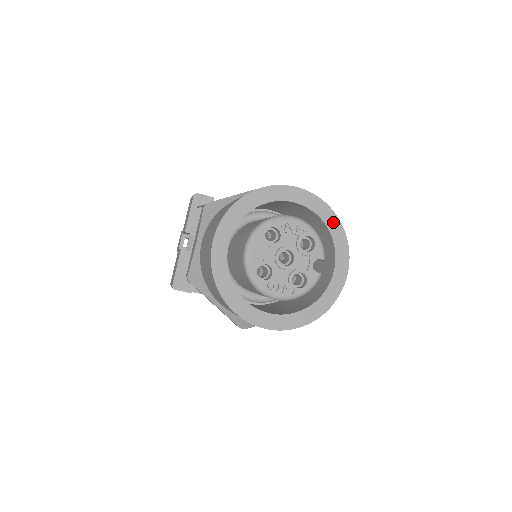
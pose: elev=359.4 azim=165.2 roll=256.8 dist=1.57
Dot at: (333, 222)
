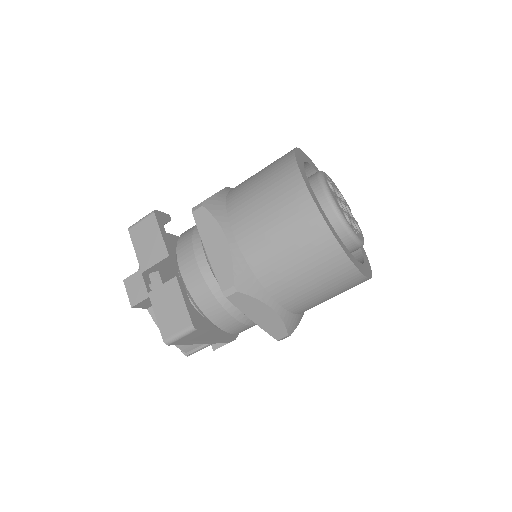
Dot at: occluded
